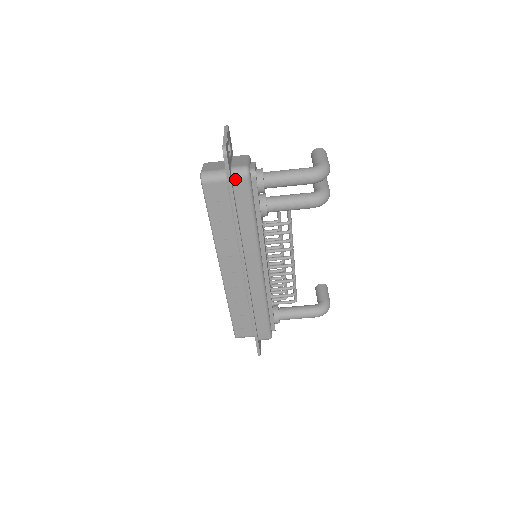
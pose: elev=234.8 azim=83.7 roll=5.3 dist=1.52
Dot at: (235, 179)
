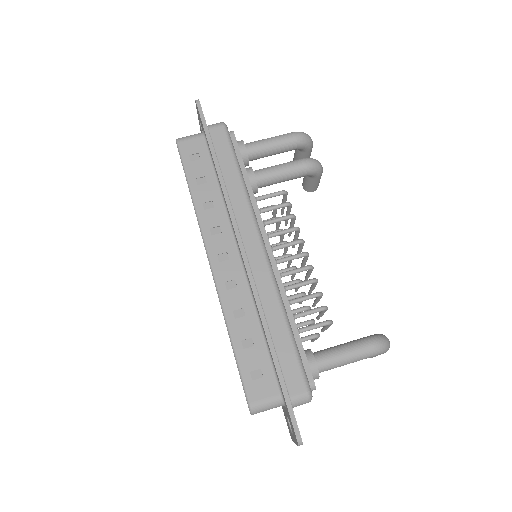
Dot at: (211, 129)
